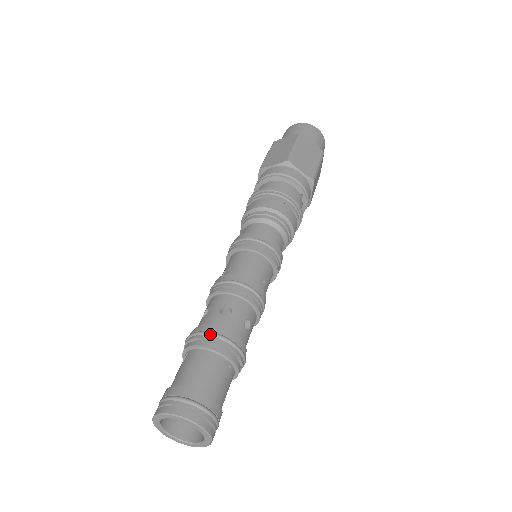
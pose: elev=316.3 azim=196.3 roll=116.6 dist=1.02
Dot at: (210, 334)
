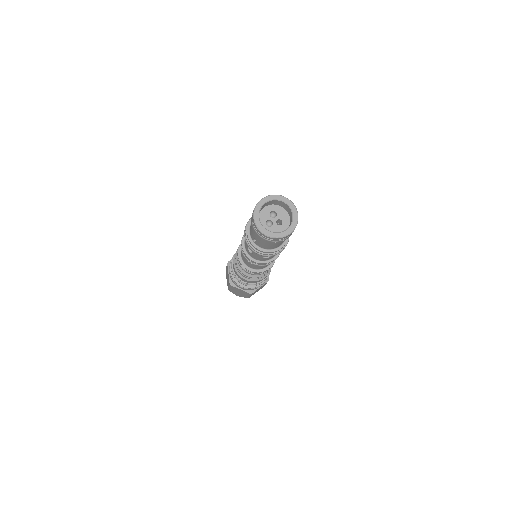
Dot at: occluded
